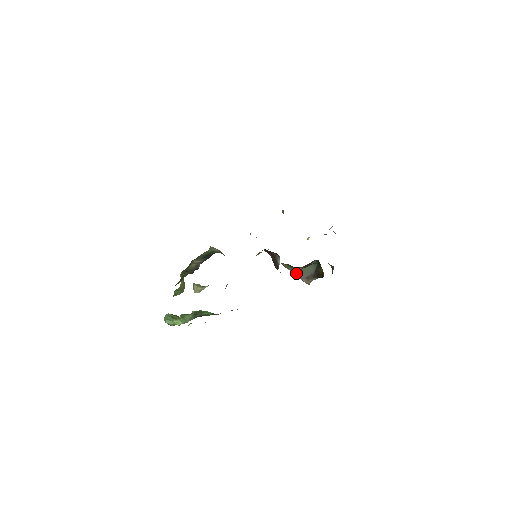
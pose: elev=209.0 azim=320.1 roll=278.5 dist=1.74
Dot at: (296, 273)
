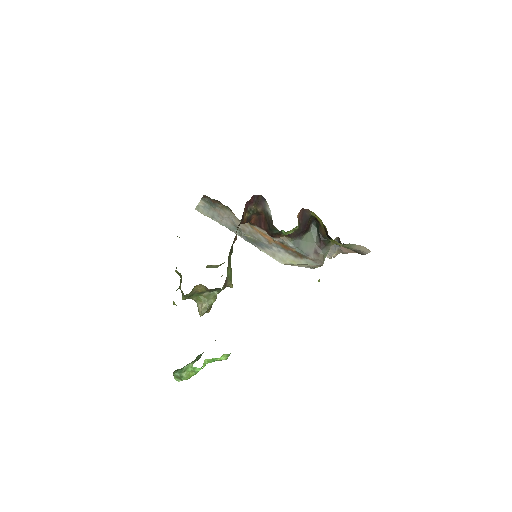
Dot at: (301, 248)
